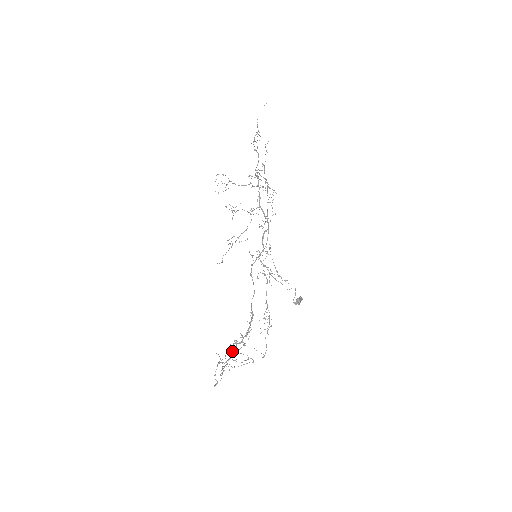
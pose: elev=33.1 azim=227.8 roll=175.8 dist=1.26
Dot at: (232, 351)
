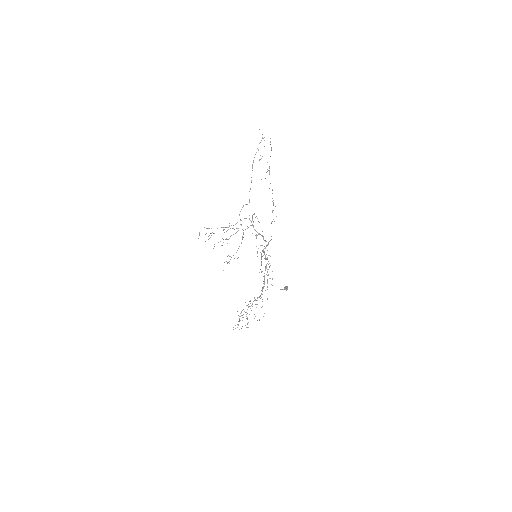
Dot at: occluded
